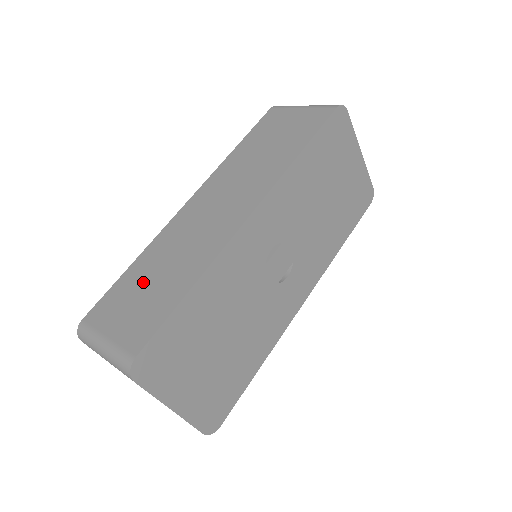
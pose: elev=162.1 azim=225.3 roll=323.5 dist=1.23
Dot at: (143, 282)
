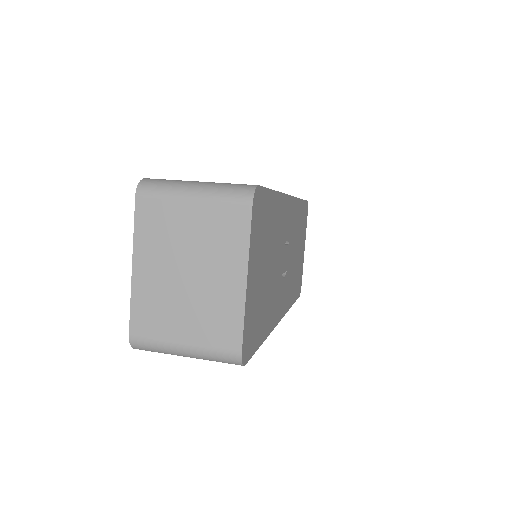
Dot at: occluded
